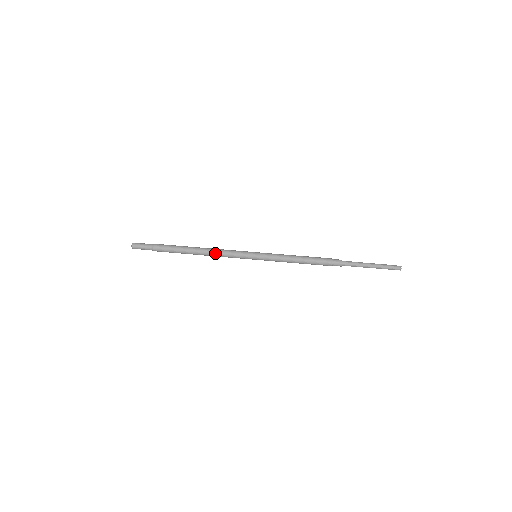
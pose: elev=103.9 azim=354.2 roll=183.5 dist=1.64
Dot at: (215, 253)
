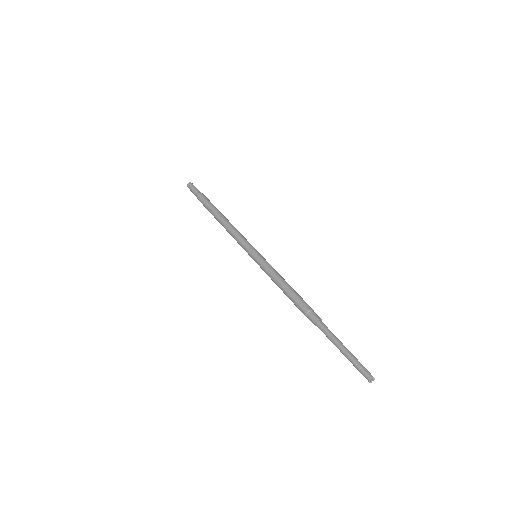
Dot at: (229, 230)
